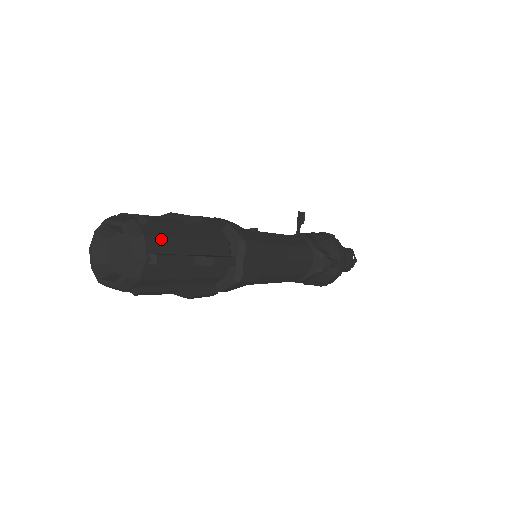
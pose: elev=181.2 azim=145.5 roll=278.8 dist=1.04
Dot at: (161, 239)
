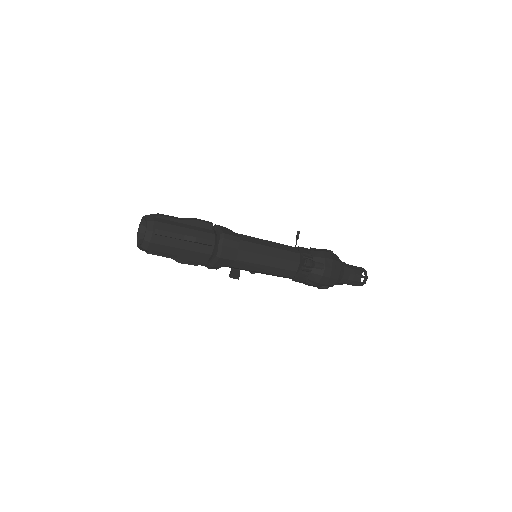
Dot at: (164, 224)
